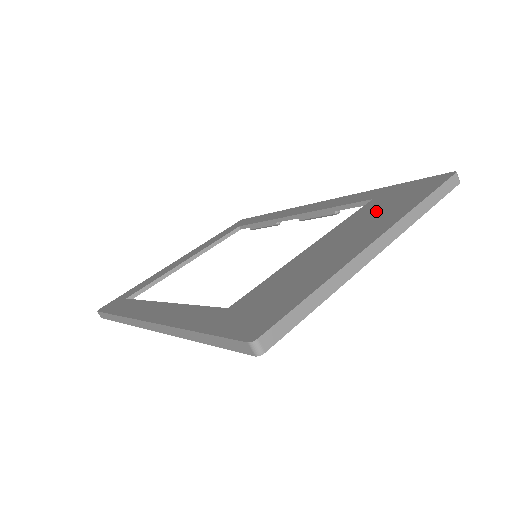
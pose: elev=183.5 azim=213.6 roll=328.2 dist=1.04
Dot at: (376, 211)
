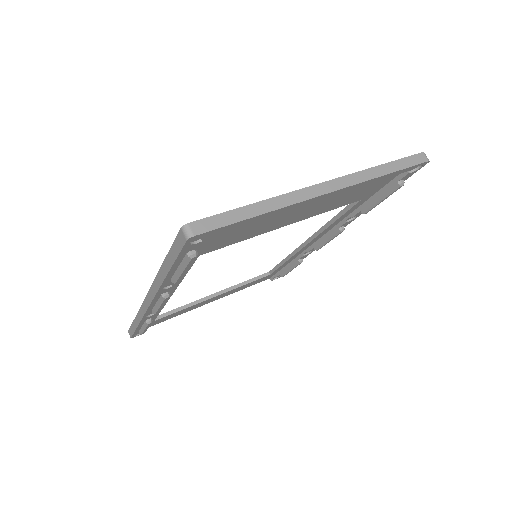
Dot at: occluded
